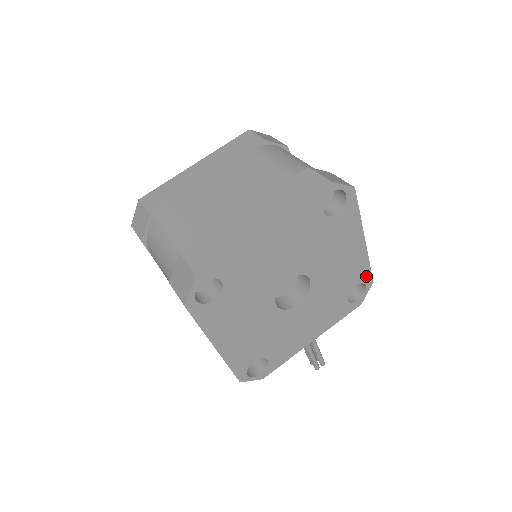
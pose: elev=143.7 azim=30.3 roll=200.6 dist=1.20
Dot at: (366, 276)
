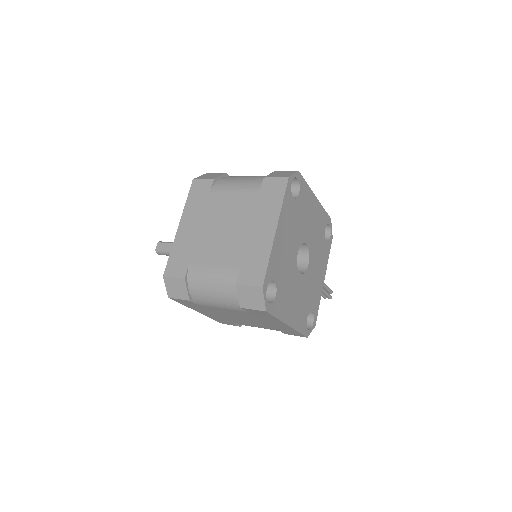
Dot at: (326, 218)
